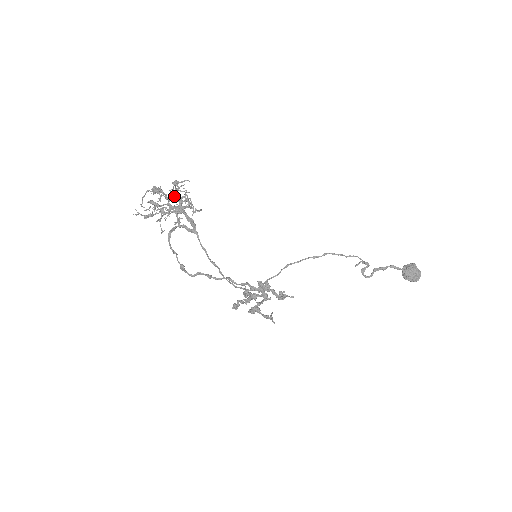
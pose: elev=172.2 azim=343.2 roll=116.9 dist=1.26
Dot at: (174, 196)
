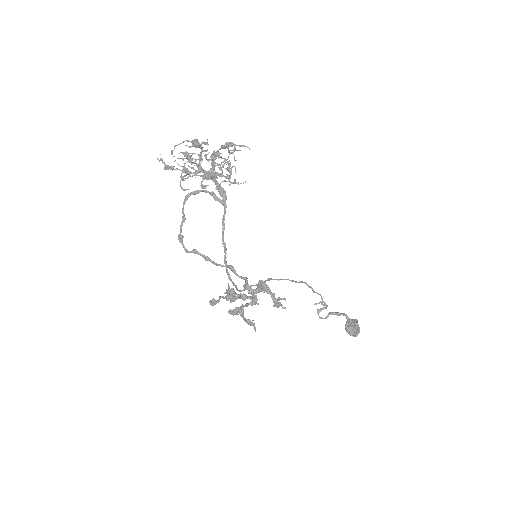
Dot at: (214, 158)
